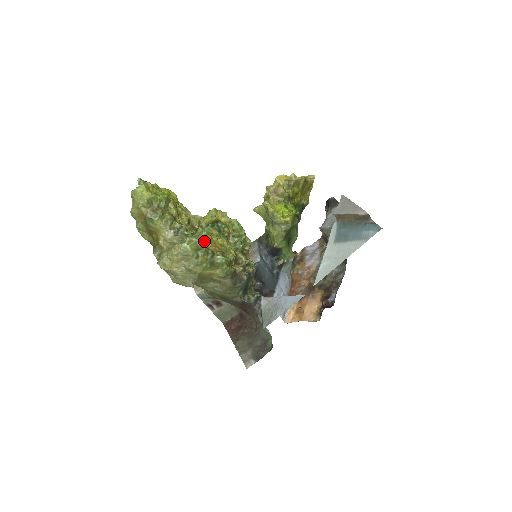
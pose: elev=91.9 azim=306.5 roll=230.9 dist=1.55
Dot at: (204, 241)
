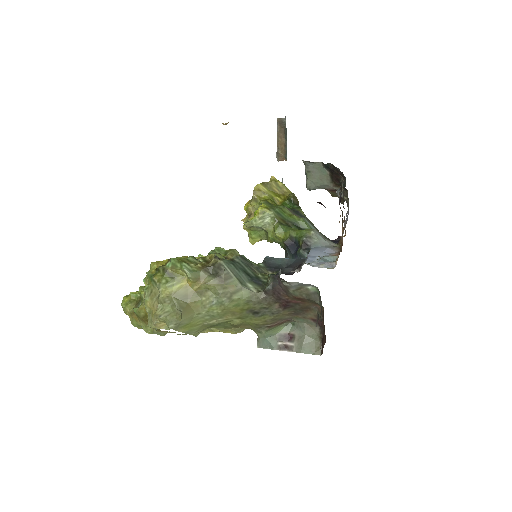
Dot at: (154, 268)
